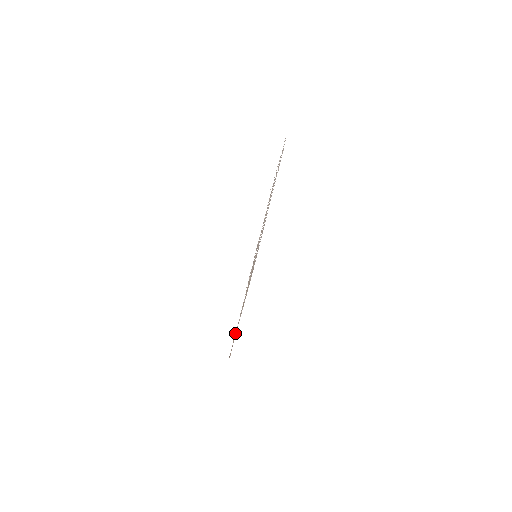
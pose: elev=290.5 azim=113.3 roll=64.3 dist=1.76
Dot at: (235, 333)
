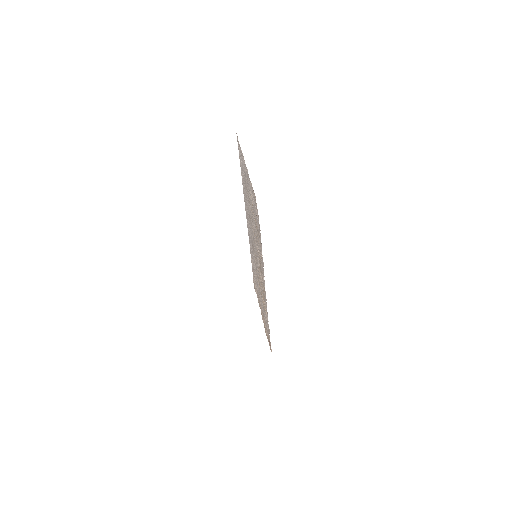
Dot at: occluded
